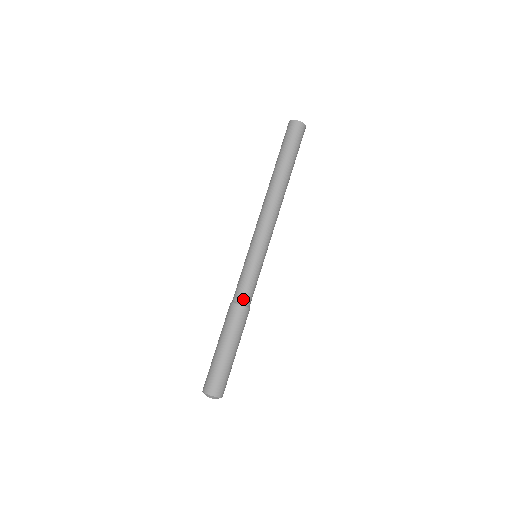
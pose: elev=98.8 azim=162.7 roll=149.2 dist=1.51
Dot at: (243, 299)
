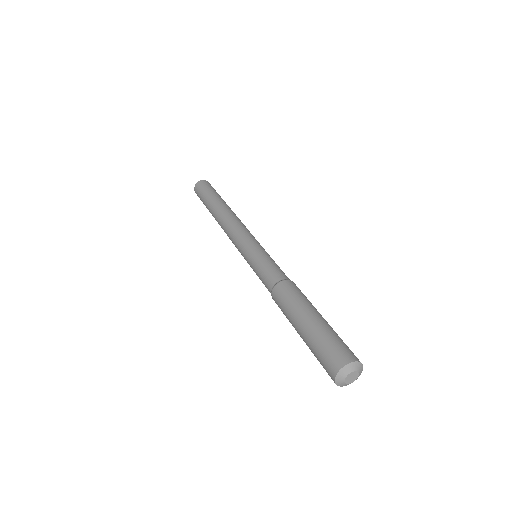
Dot at: (279, 277)
